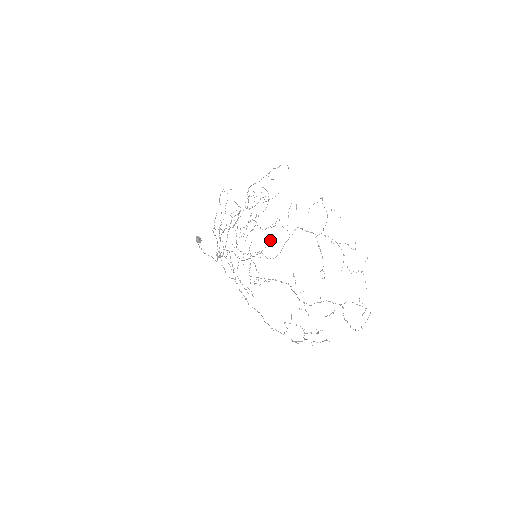
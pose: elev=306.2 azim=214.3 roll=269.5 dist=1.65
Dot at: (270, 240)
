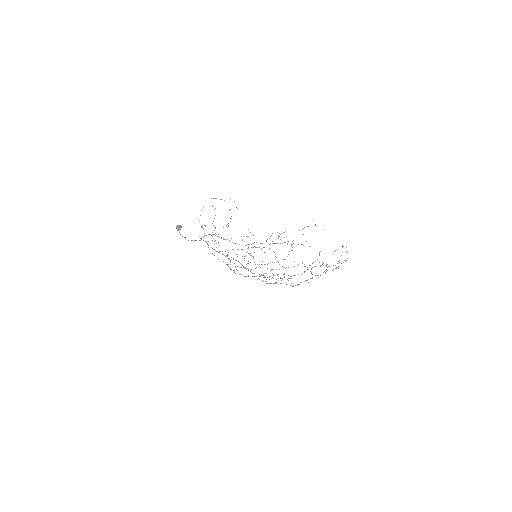
Dot at: occluded
